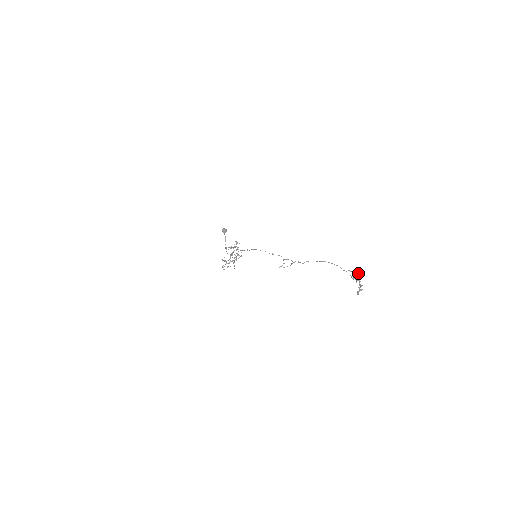
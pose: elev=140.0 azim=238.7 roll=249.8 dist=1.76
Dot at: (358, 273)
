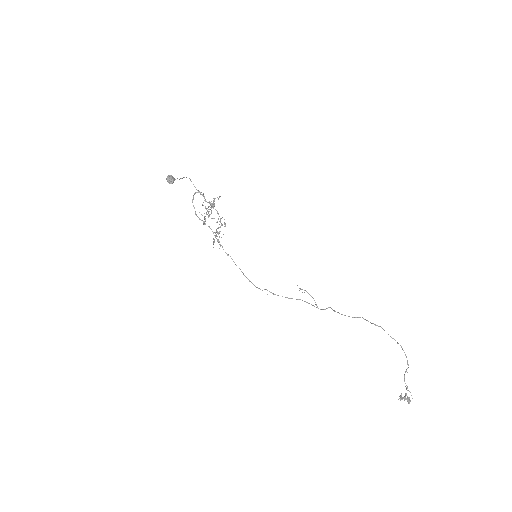
Dot at: occluded
